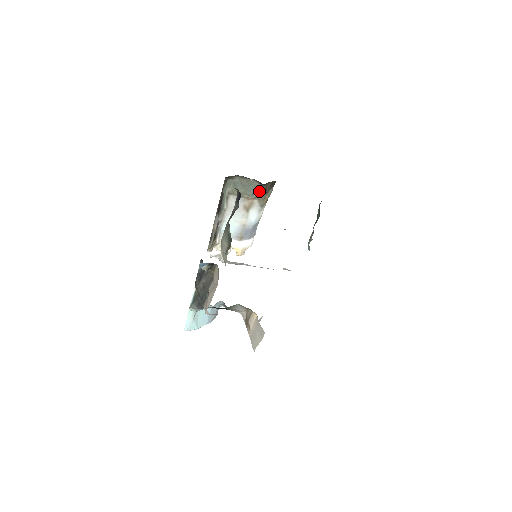
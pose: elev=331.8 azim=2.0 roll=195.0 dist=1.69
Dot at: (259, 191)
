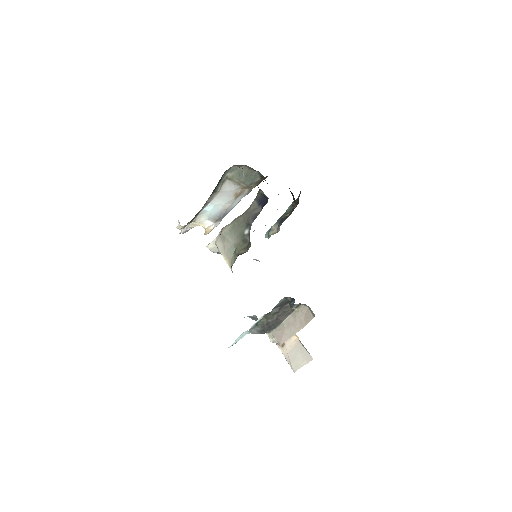
Dot at: (255, 182)
